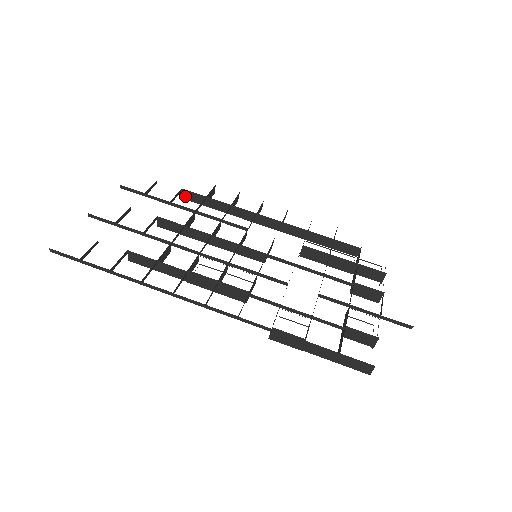
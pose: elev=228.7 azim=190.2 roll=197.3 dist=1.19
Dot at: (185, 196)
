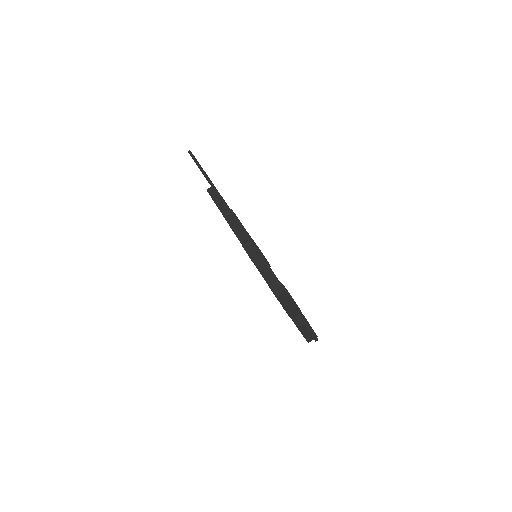
Dot at: occluded
